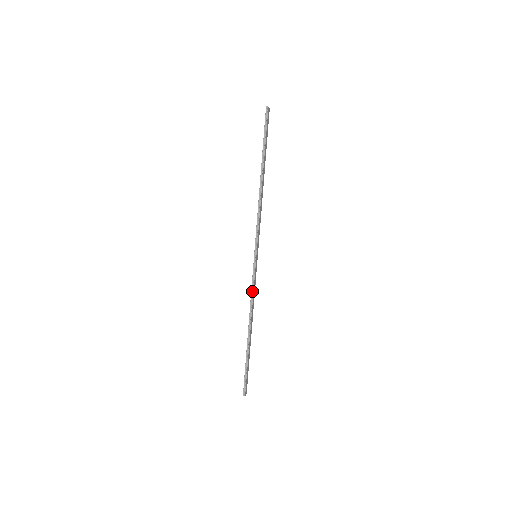
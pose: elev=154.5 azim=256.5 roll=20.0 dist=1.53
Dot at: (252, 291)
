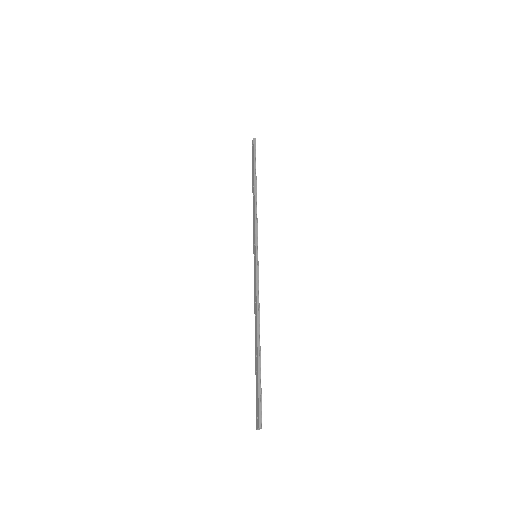
Dot at: (257, 289)
